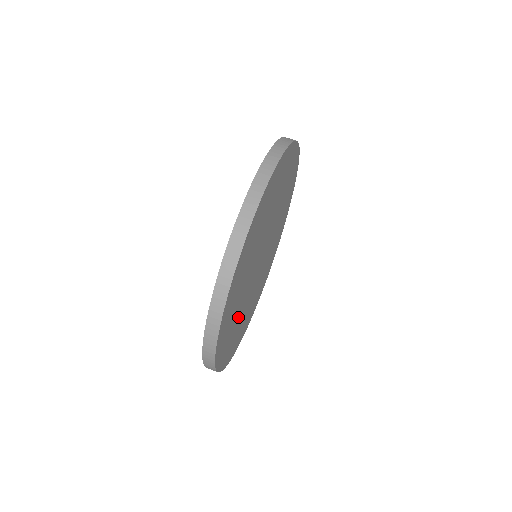
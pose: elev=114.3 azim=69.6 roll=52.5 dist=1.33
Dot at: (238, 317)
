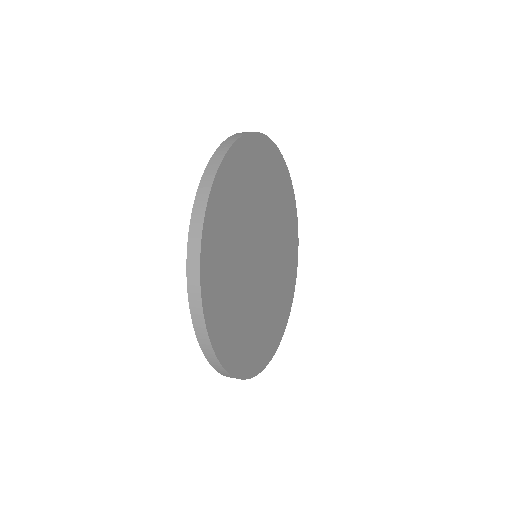
Dot at: (238, 219)
